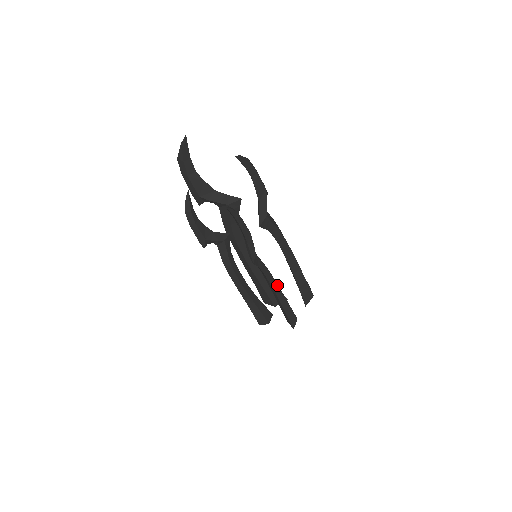
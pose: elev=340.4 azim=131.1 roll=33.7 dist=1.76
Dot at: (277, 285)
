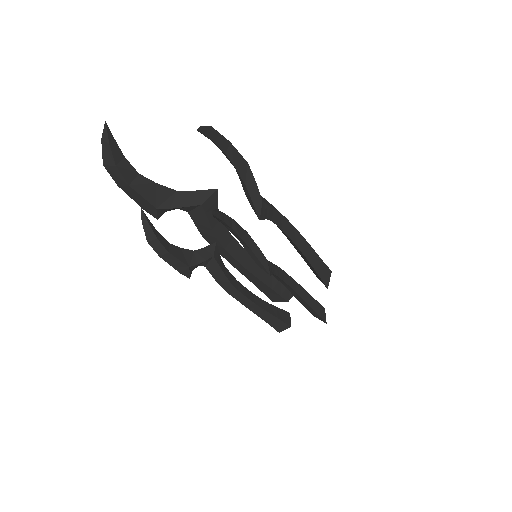
Dot at: (295, 282)
